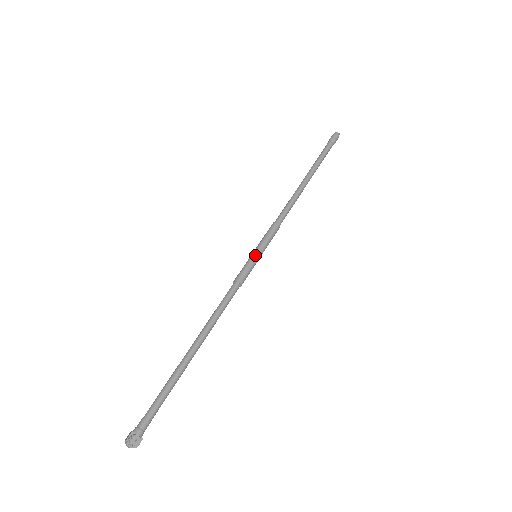
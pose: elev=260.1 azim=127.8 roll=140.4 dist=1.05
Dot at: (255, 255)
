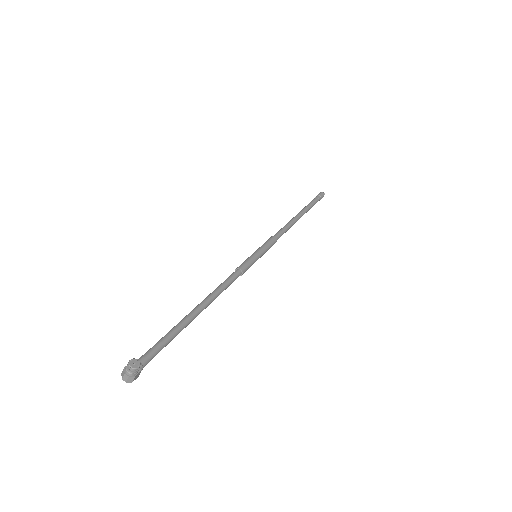
Dot at: (255, 253)
